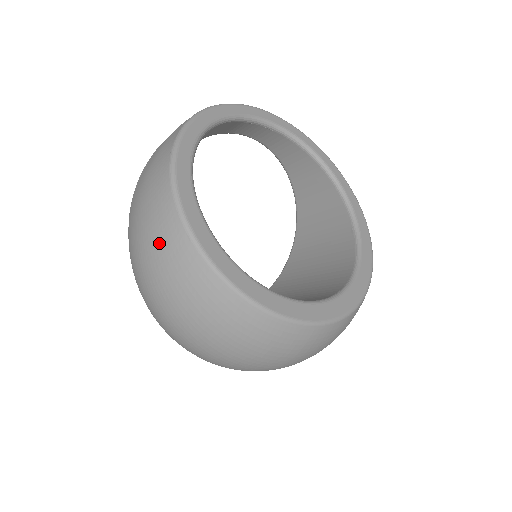
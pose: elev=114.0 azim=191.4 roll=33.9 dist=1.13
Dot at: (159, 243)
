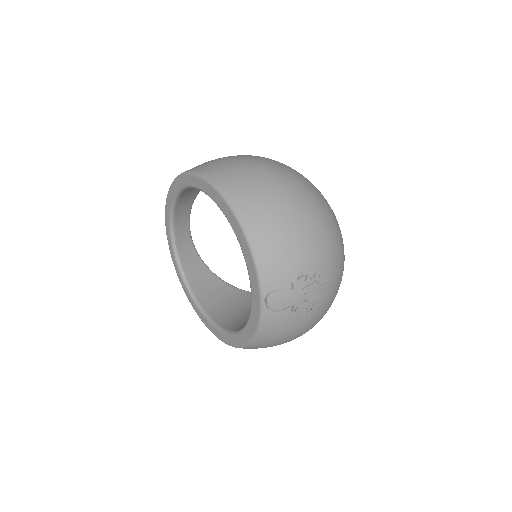
Dot at: (271, 160)
